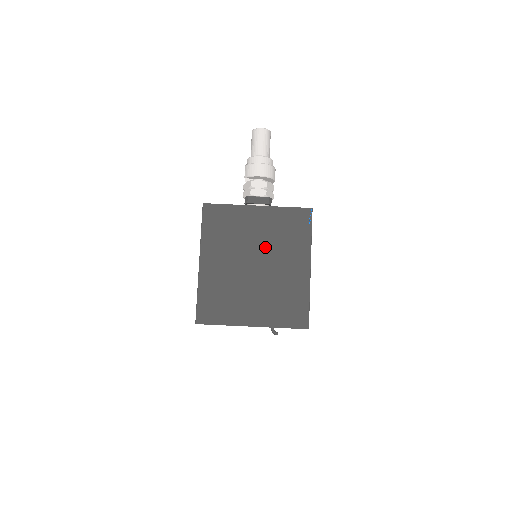
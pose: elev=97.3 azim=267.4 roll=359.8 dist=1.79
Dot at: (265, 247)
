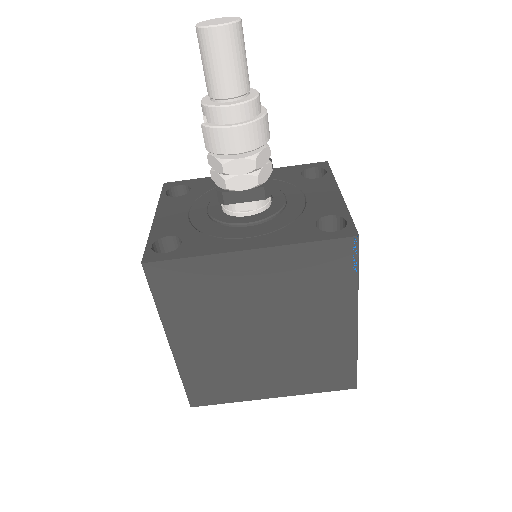
Dot at: (275, 309)
